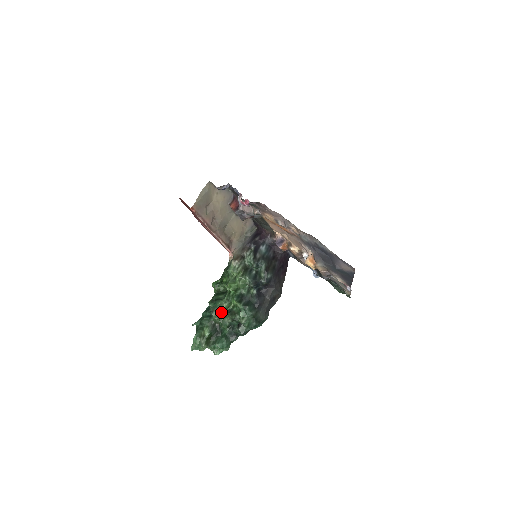
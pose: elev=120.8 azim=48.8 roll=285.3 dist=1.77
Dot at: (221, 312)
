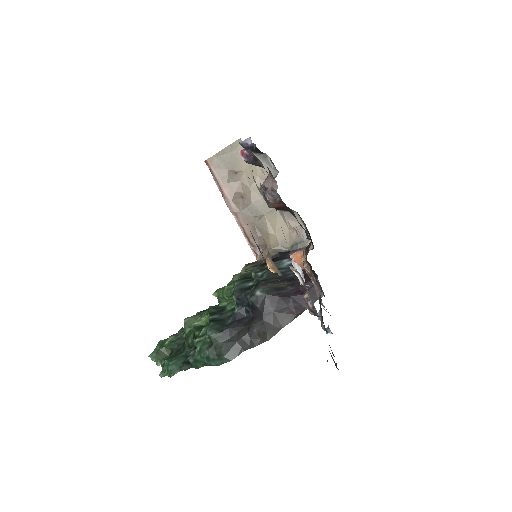
Dot at: (196, 323)
